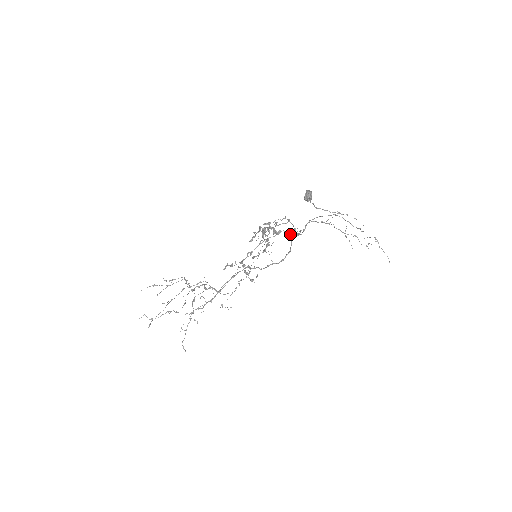
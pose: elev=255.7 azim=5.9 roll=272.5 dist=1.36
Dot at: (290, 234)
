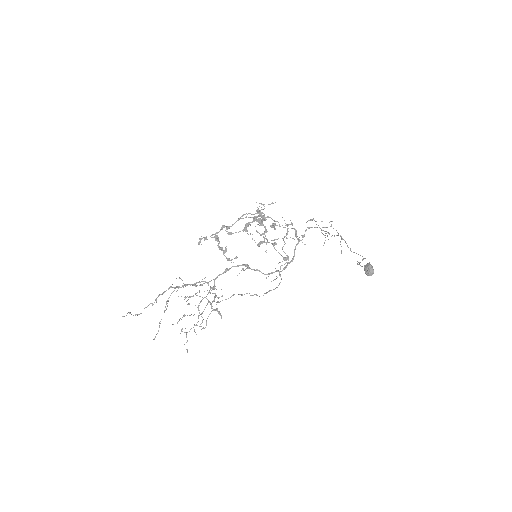
Dot at: (280, 226)
